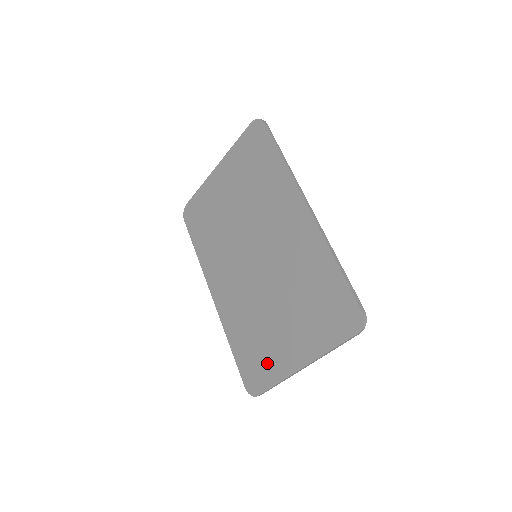
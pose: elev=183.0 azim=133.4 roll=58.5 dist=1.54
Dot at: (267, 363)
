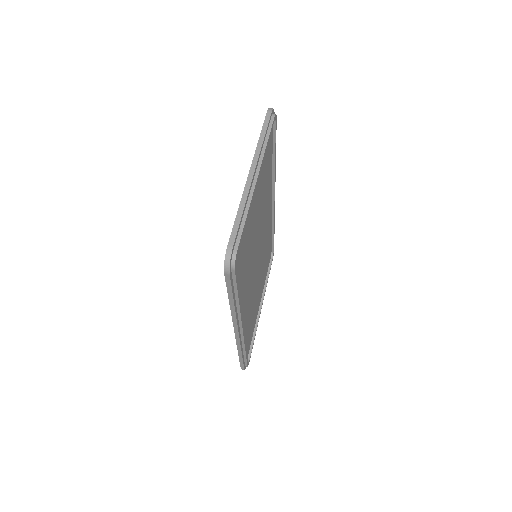
Dot at: occluded
